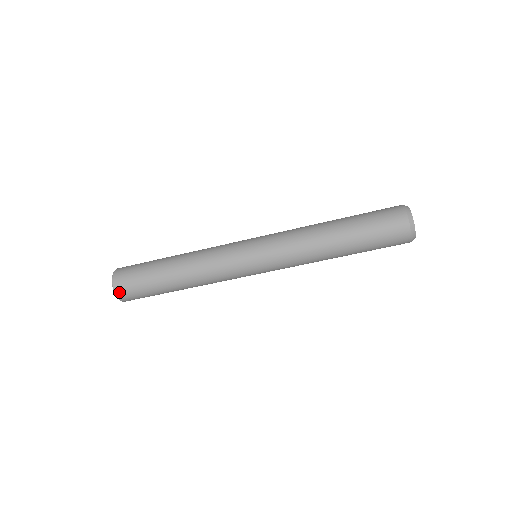
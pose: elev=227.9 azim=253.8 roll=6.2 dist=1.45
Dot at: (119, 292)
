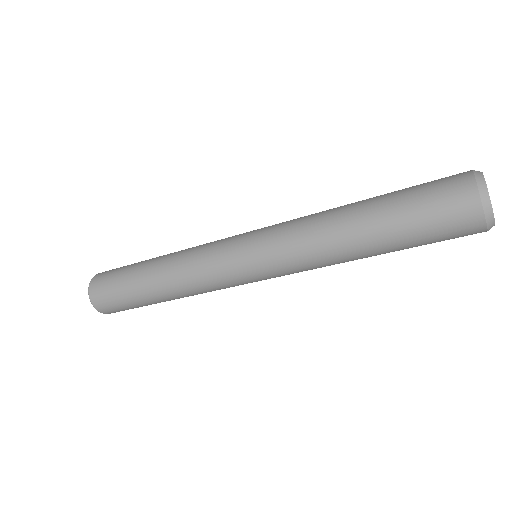
Dot at: (108, 313)
